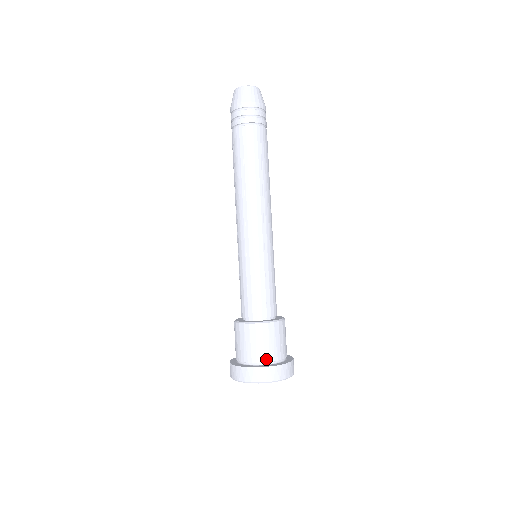
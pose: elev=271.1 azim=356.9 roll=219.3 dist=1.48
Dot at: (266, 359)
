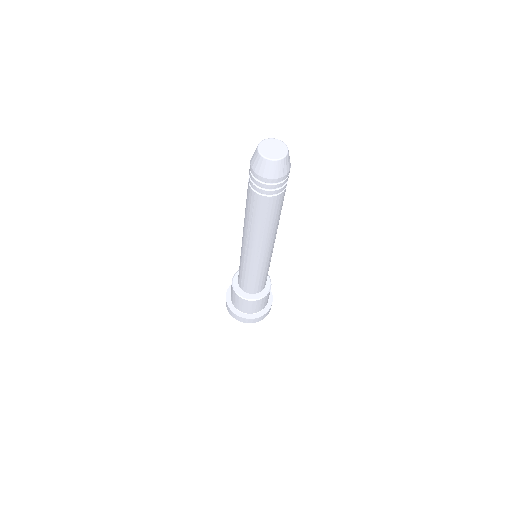
Dot at: (261, 310)
